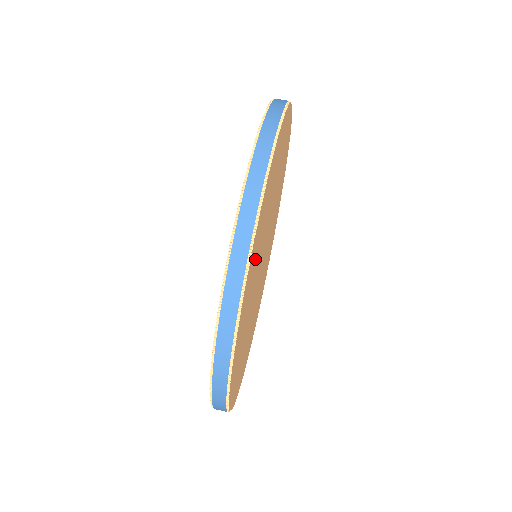
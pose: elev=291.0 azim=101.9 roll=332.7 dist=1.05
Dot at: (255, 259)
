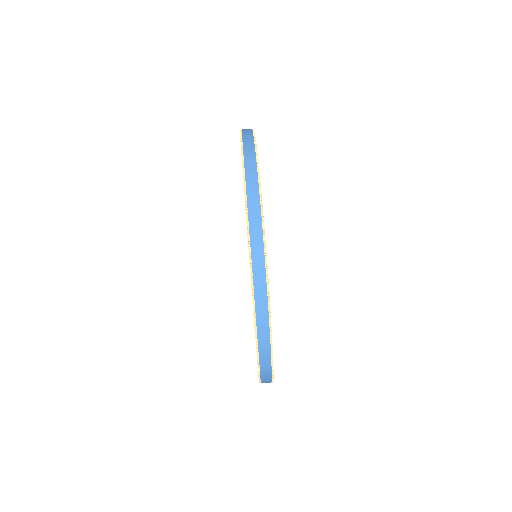
Dot at: occluded
